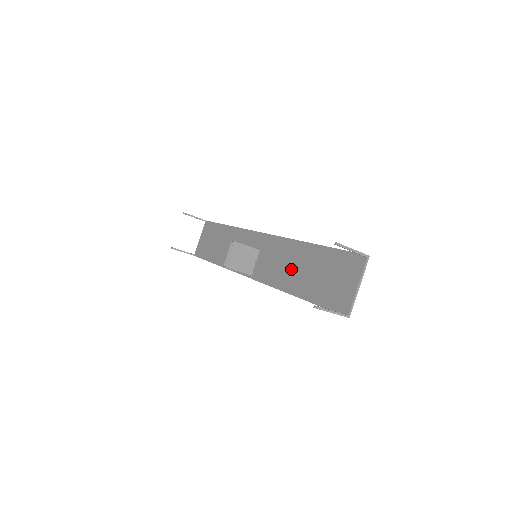
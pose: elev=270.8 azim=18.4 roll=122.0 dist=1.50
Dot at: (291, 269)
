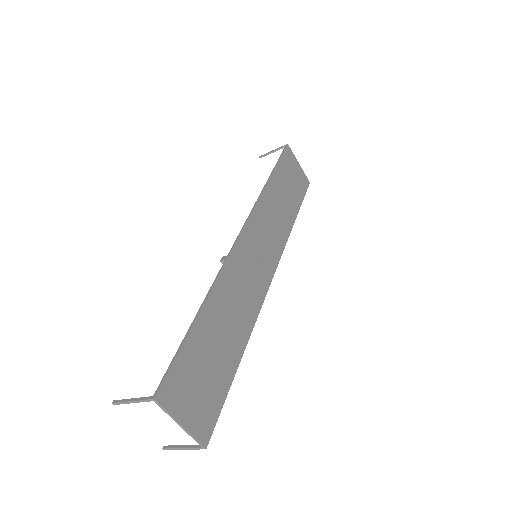
Dot at: (231, 316)
